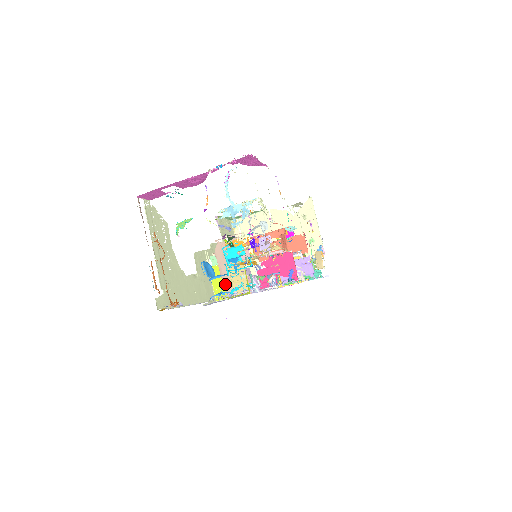
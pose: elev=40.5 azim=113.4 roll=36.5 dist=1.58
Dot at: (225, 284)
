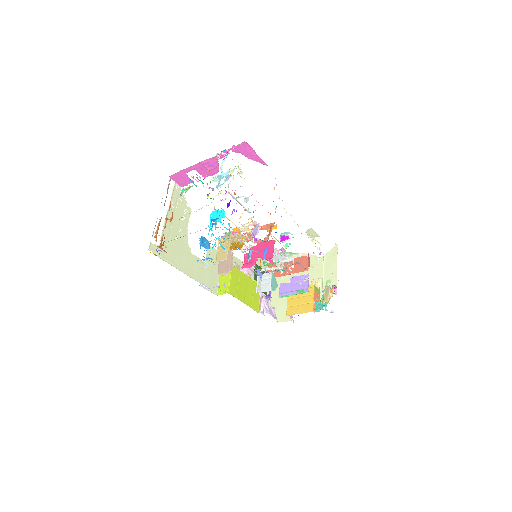
Dot at: (219, 266)
